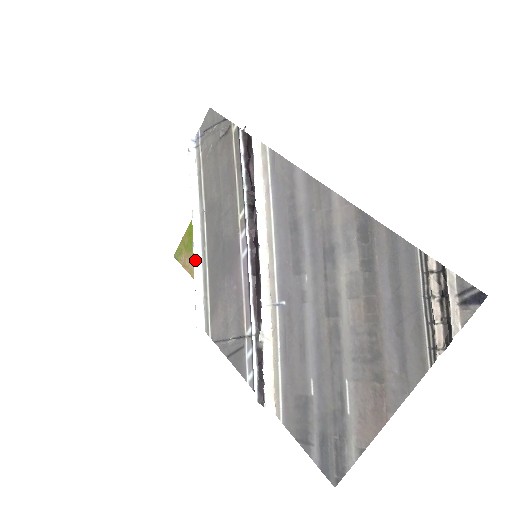
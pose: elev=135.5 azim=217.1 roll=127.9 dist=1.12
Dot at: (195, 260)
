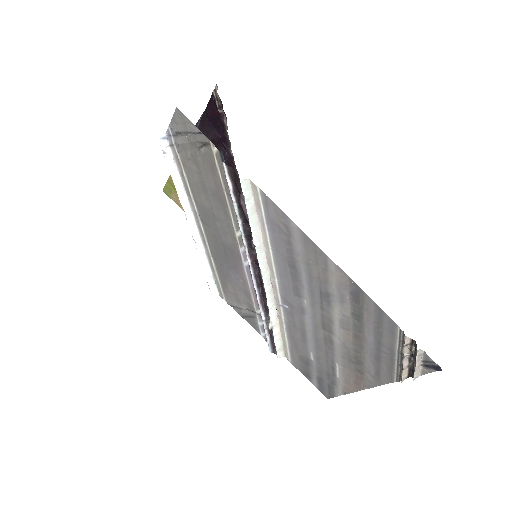
Dot at: (198, 251)
